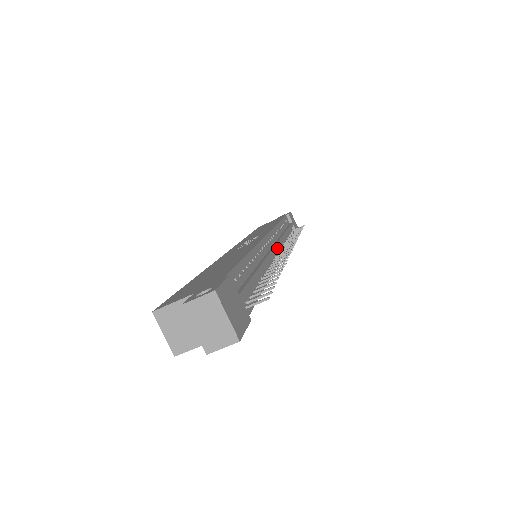
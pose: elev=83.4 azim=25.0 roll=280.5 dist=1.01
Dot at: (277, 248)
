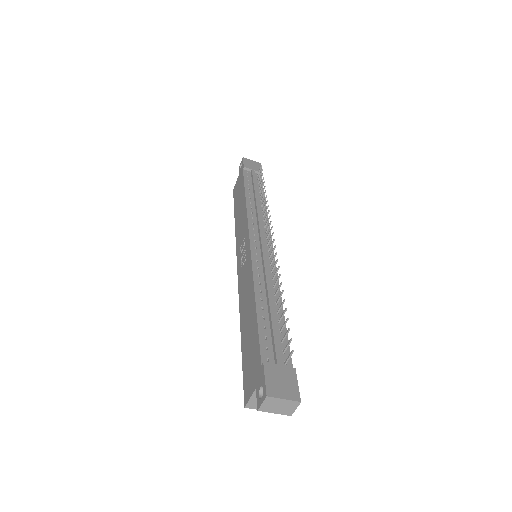
Dot at: (264, 244)
